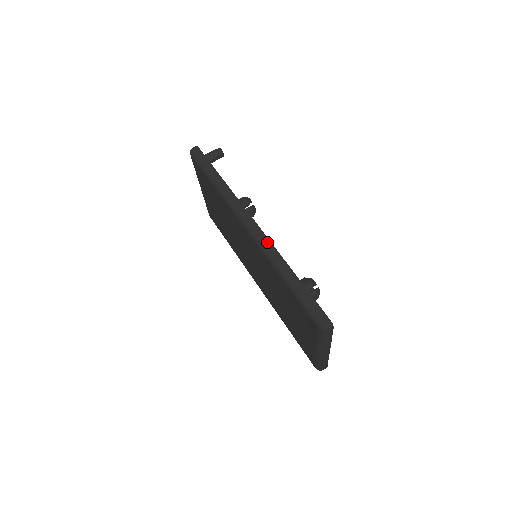
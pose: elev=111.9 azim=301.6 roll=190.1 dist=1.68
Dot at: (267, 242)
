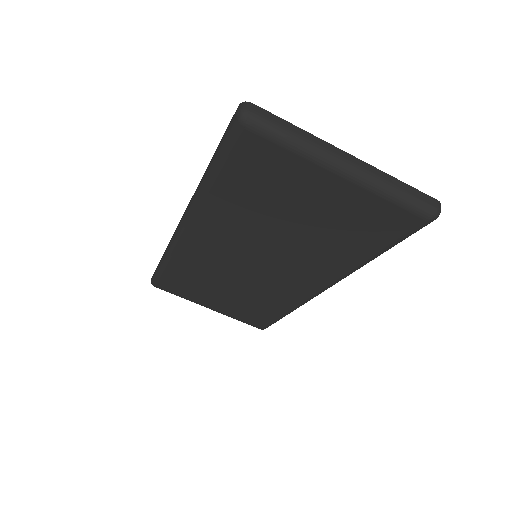
Dot at: (190, 201)
